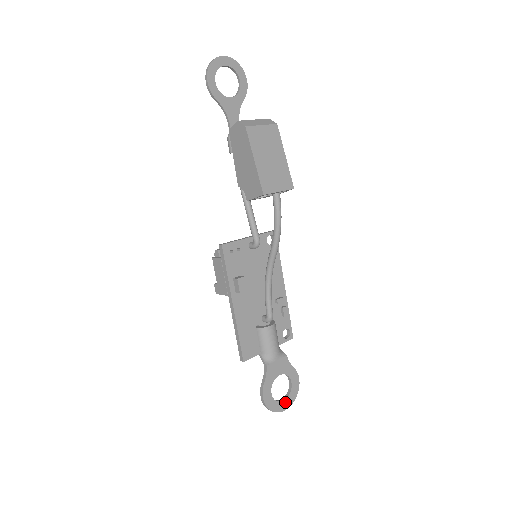
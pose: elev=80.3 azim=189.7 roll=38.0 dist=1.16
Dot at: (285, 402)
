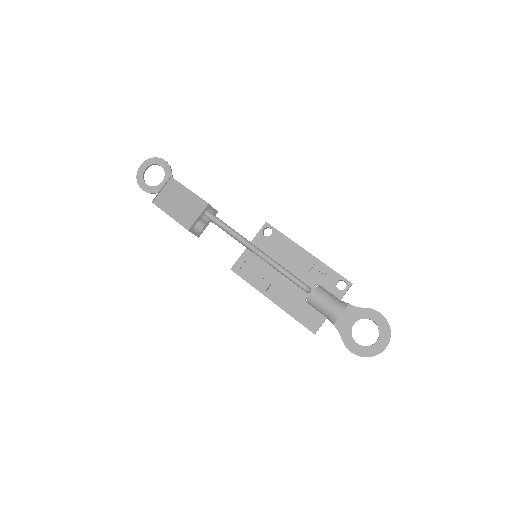
Dot at: (380, 341)
